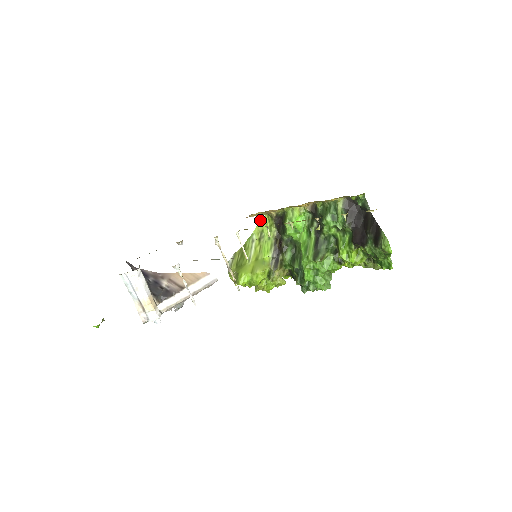
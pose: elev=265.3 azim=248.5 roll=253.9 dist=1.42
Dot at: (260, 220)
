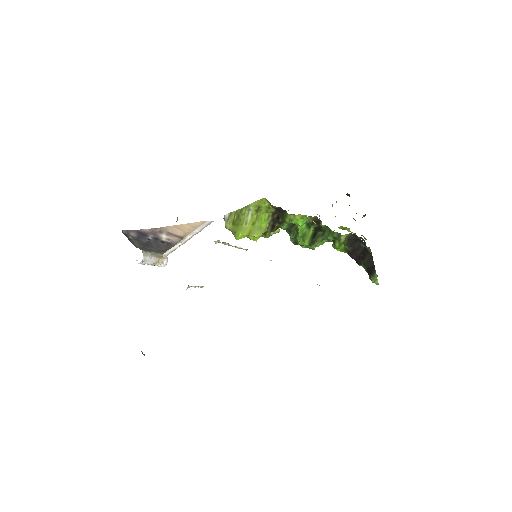
Dot at: (258, 200)
